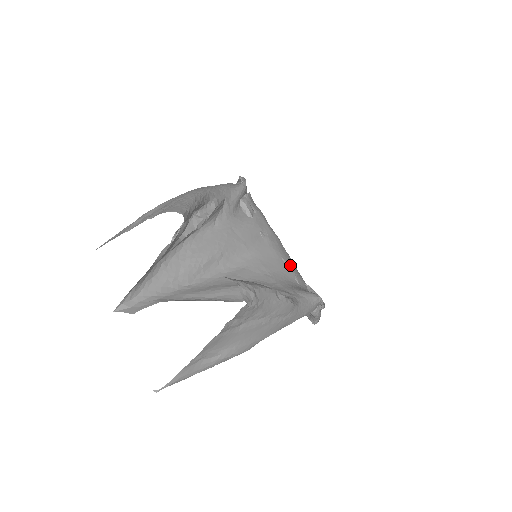
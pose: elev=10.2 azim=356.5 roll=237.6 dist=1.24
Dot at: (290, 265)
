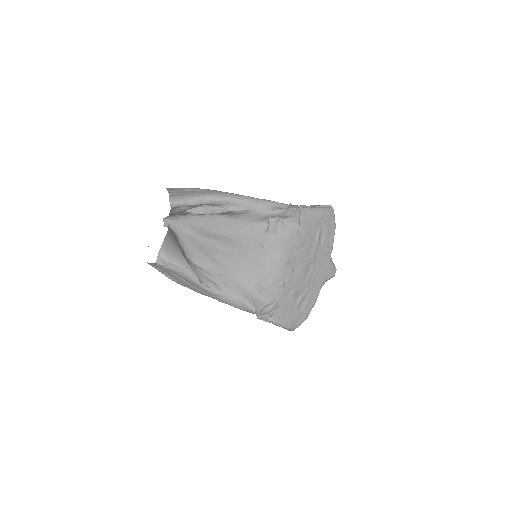
Dot at: (265, 279)
